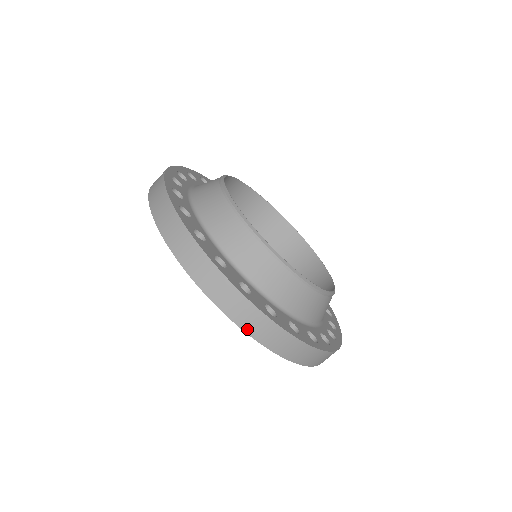
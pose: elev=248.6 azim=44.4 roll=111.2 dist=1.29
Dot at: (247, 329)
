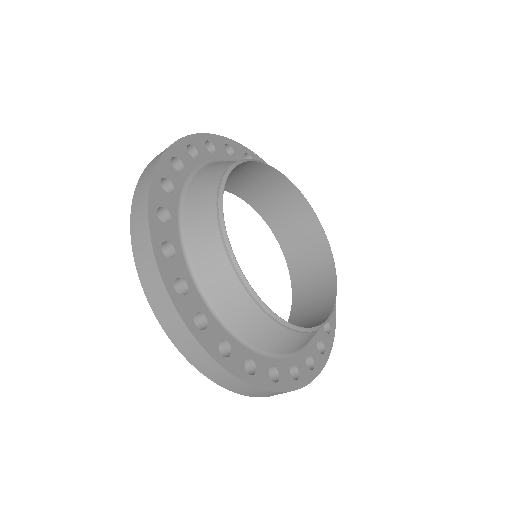
Dot at: occluded
